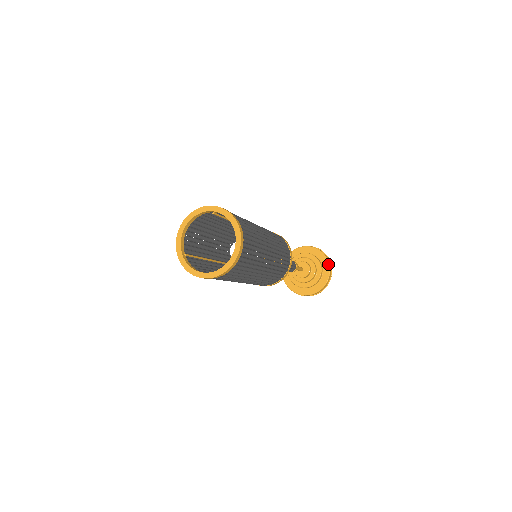
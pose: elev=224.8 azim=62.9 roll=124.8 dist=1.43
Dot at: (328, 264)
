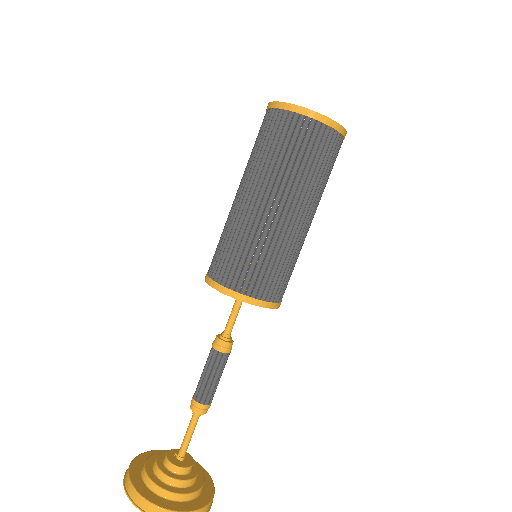
Dot at: (212, 495)
